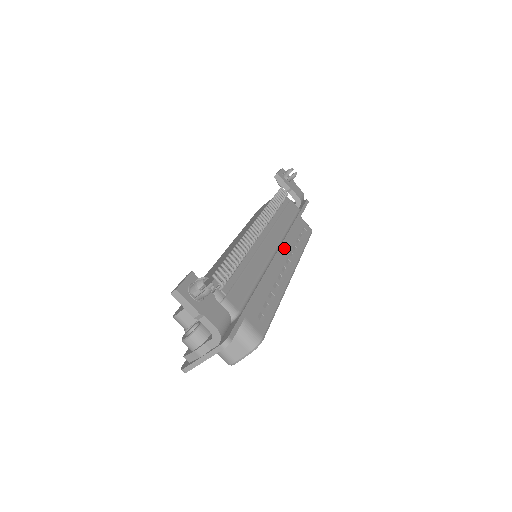
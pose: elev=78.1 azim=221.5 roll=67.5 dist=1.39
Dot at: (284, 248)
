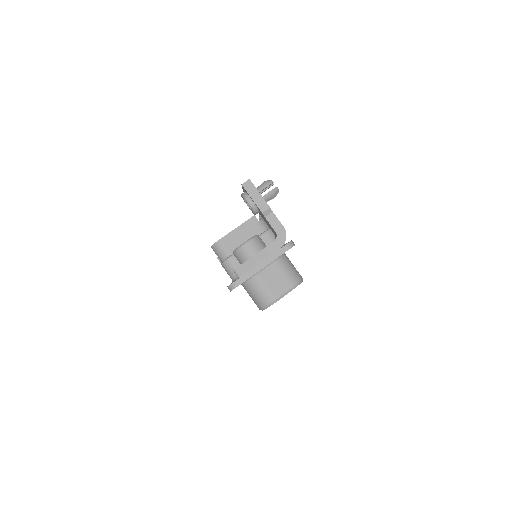
Dot at: occluded
